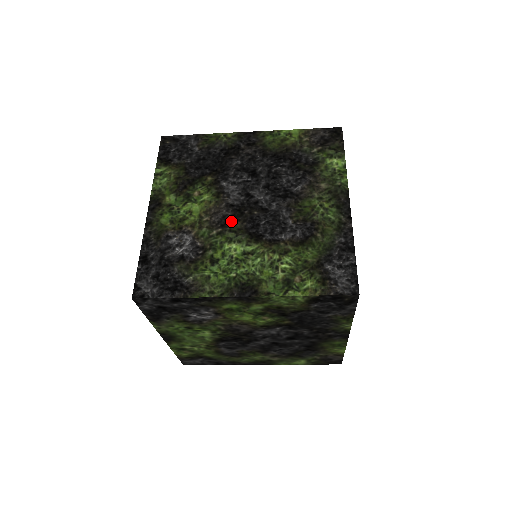
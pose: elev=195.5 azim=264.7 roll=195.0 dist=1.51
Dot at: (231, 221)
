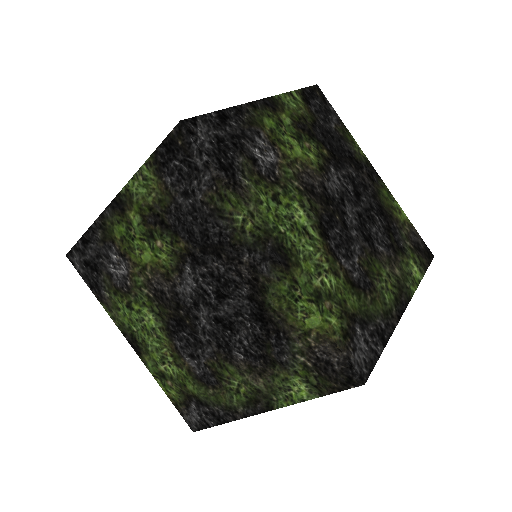
Dot at: occluded
